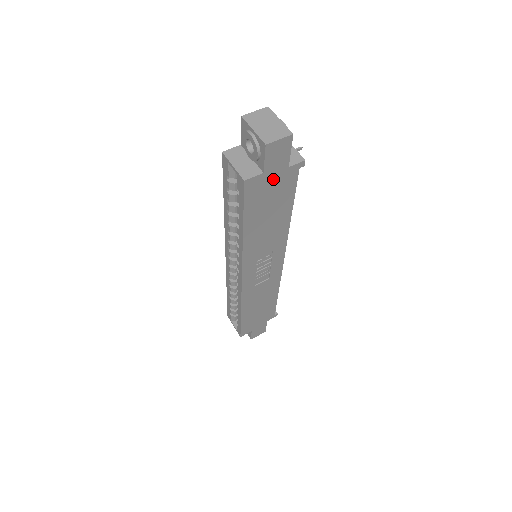
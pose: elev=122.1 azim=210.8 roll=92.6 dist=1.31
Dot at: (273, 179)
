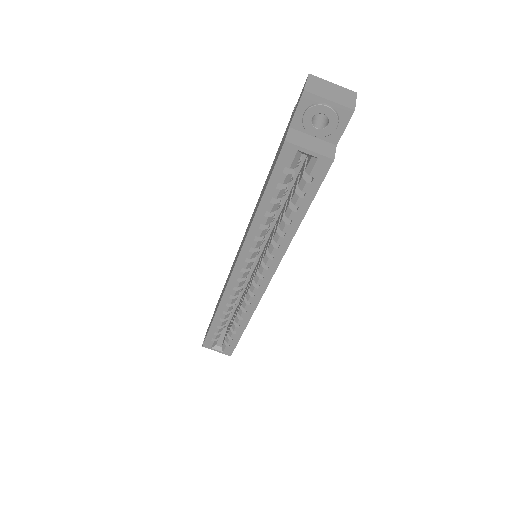
Dot at: occluded
